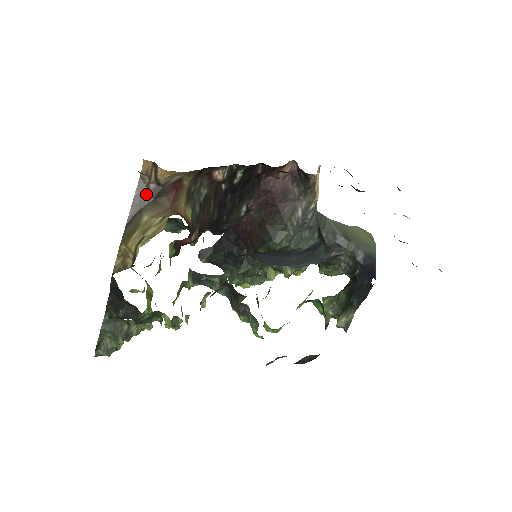
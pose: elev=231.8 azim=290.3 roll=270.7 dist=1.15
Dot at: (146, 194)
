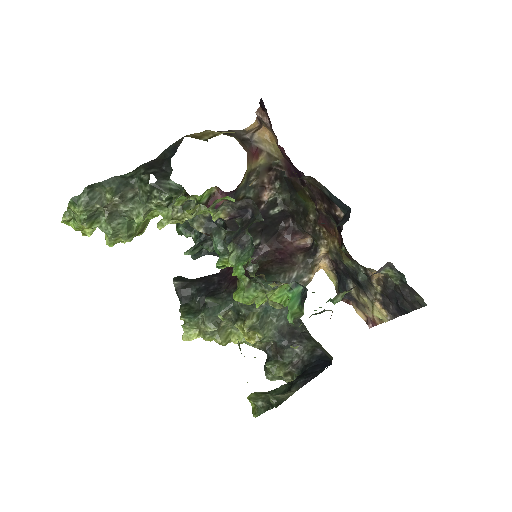
Dot at: (239, 136)
